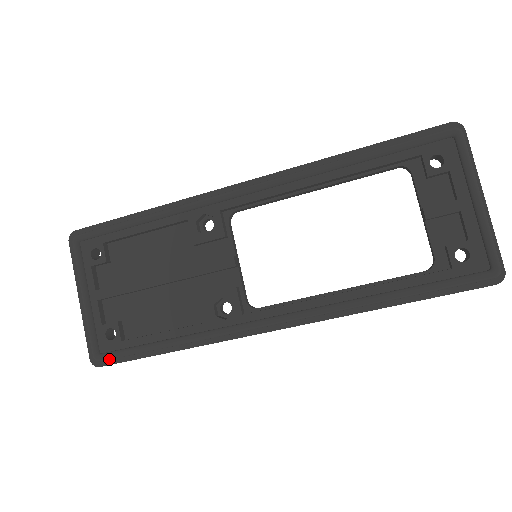
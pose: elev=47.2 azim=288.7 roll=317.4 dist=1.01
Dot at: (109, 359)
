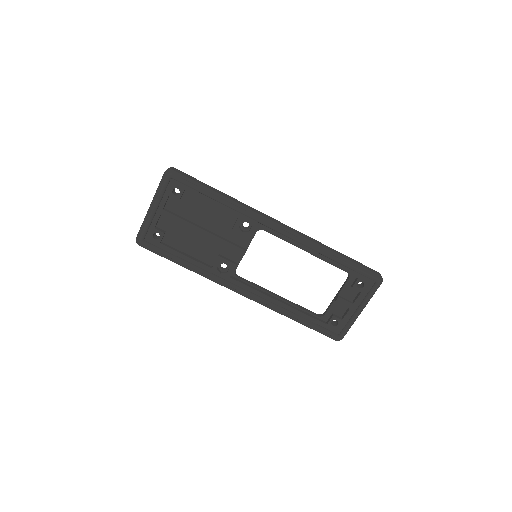
Dot at: (148, 247)
